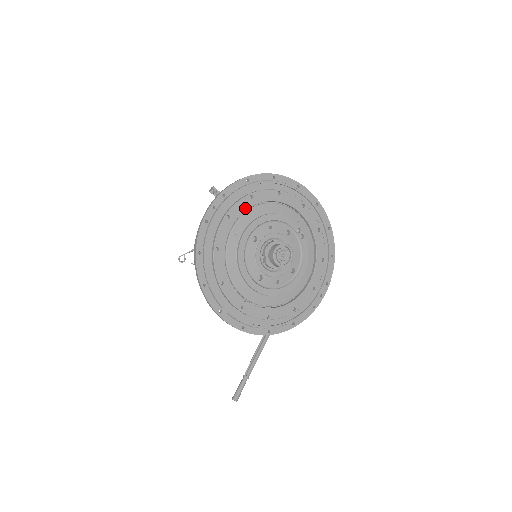
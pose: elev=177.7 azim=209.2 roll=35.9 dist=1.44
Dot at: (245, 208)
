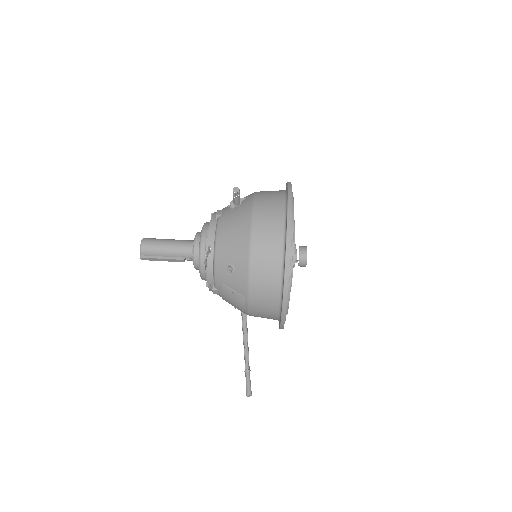
Dot at: occluded
